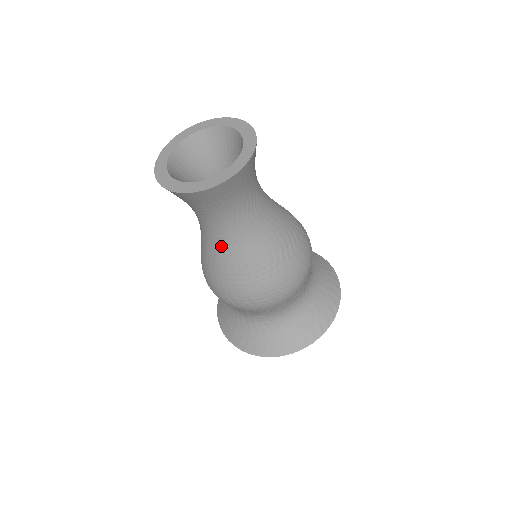
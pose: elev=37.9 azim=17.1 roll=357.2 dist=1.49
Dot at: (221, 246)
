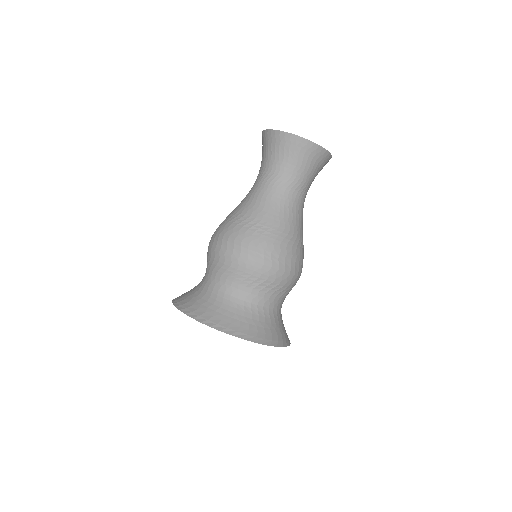
Dot at: (257, 197)
